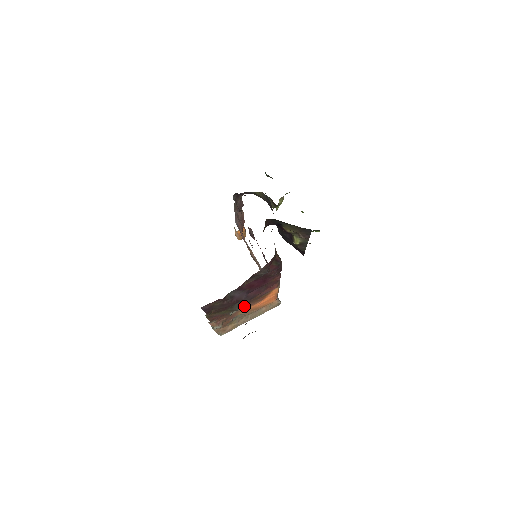
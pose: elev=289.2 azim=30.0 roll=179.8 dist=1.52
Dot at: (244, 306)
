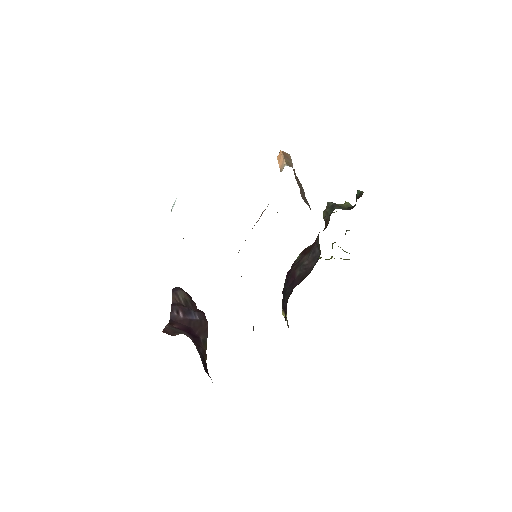
Dot at: occluded
